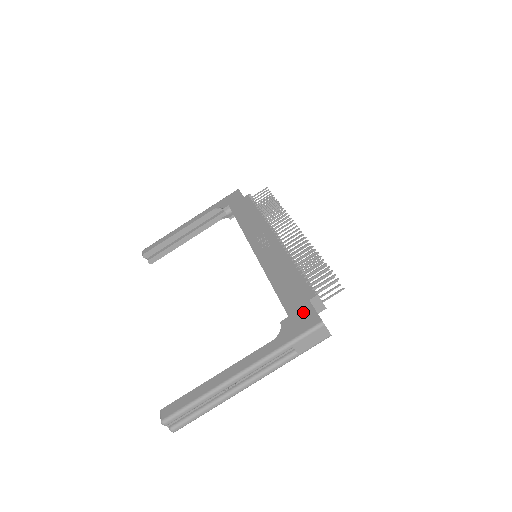
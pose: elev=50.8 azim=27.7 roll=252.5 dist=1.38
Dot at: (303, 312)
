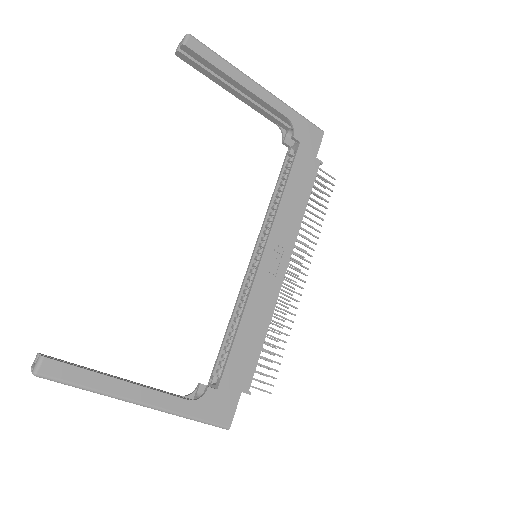
Dot at: (229, 400)
